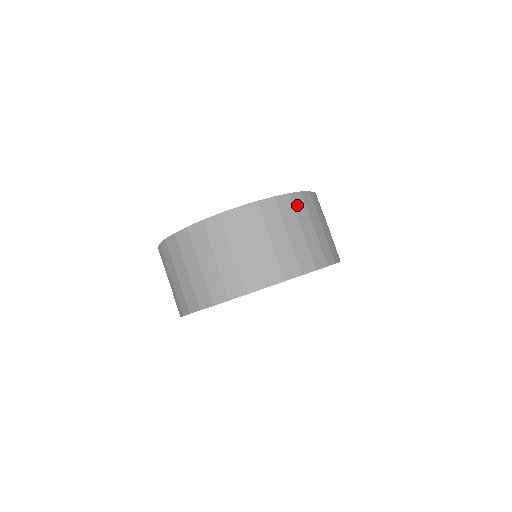
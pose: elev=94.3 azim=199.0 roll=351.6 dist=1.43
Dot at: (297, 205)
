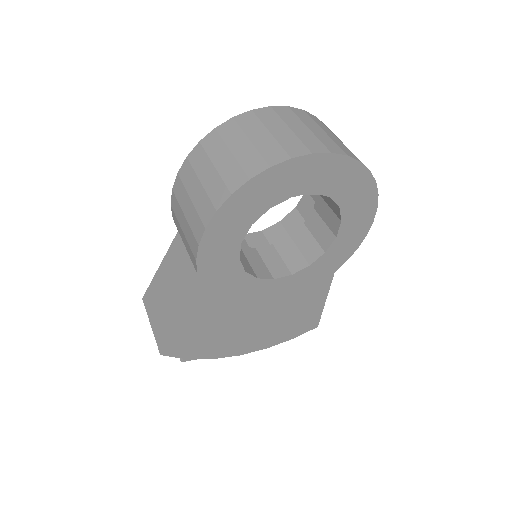
Dot at: occluded
